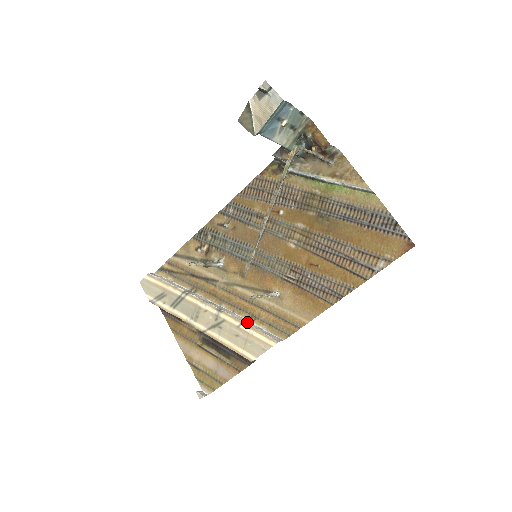
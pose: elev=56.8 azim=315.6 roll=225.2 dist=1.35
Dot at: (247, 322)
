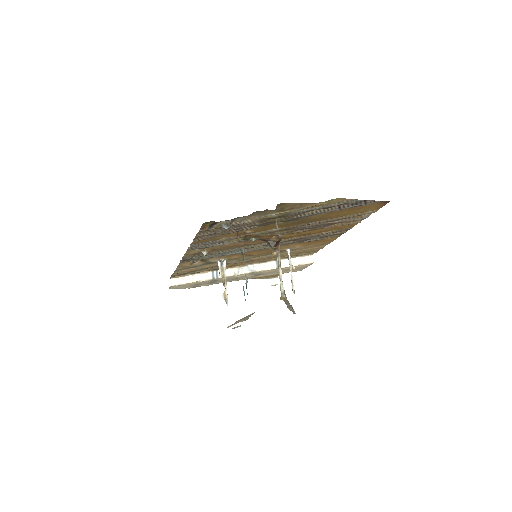
Dot at: occluded
